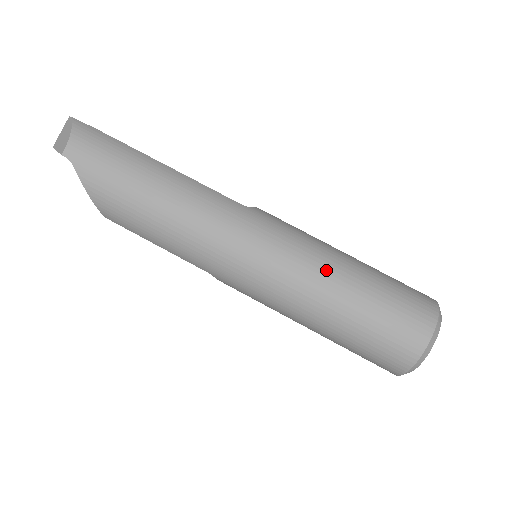
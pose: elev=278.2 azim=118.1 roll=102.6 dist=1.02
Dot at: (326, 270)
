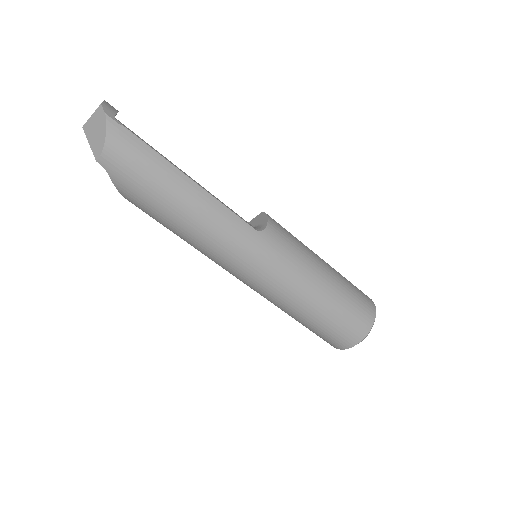
Dot at: (304, 294)
